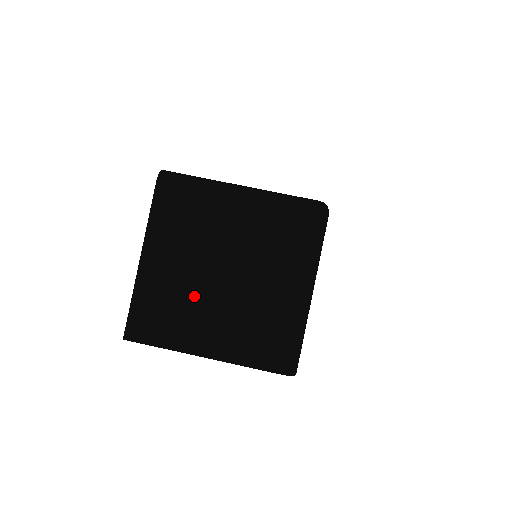
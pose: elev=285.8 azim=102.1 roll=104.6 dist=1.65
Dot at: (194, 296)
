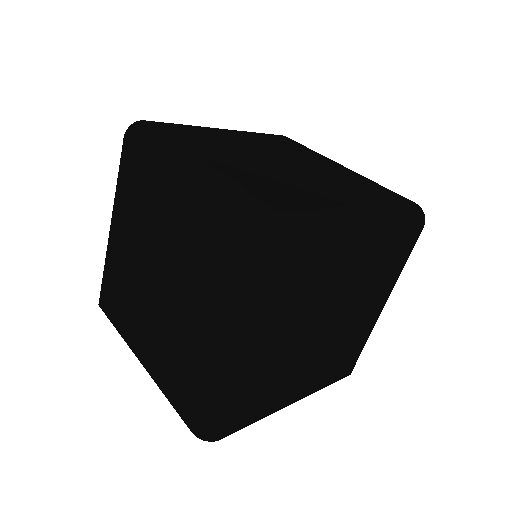
Dot at: (139, 291)
